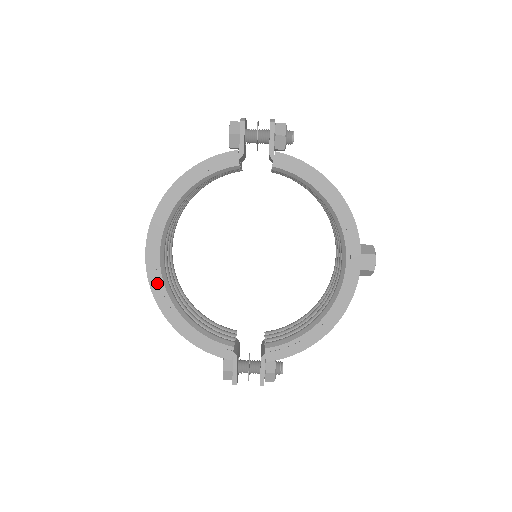
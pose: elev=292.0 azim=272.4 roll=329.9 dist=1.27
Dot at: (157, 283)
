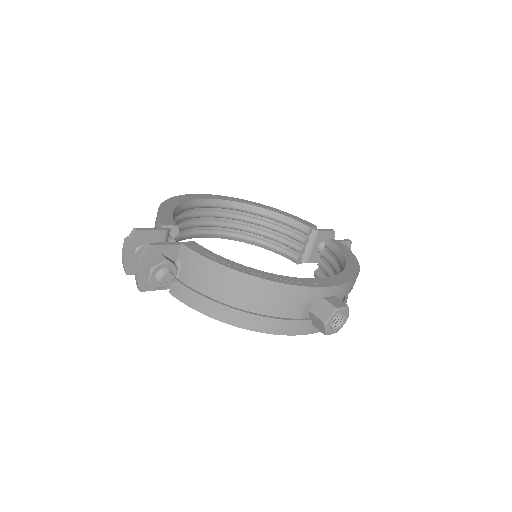
Dot at: (194, 197)
